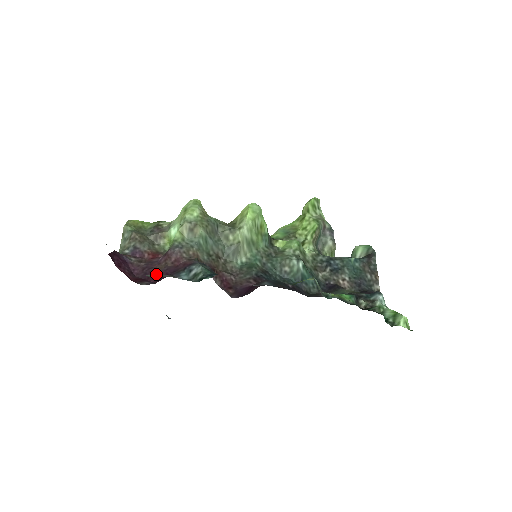
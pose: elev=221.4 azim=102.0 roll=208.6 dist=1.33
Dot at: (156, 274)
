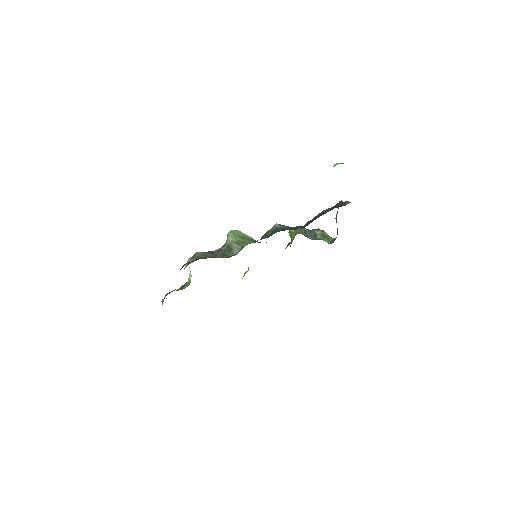
Dot at: occluded
